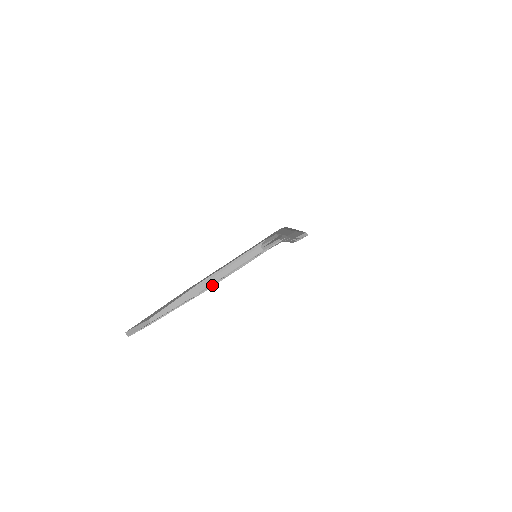
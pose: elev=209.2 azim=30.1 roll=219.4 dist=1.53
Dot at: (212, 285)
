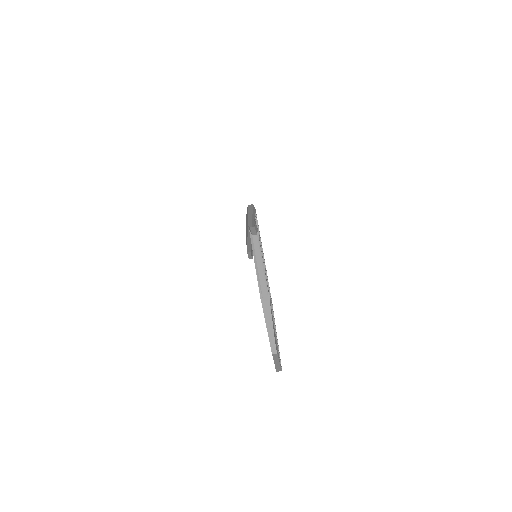
Dot at: (267, 281)
